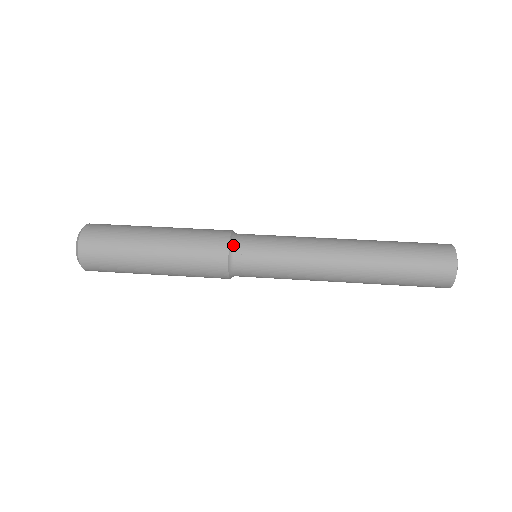
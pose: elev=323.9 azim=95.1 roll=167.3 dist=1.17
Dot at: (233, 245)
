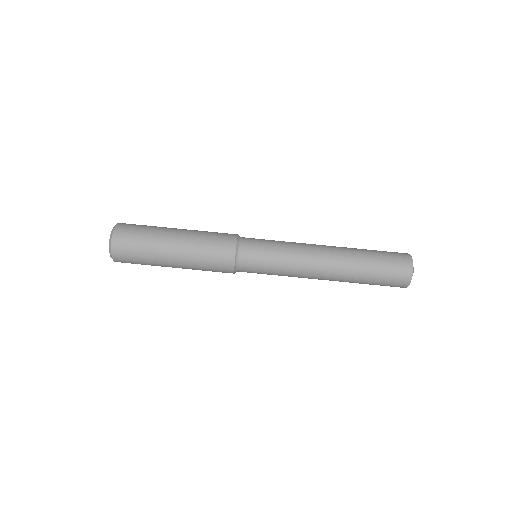
Dot at: (238, 253)
